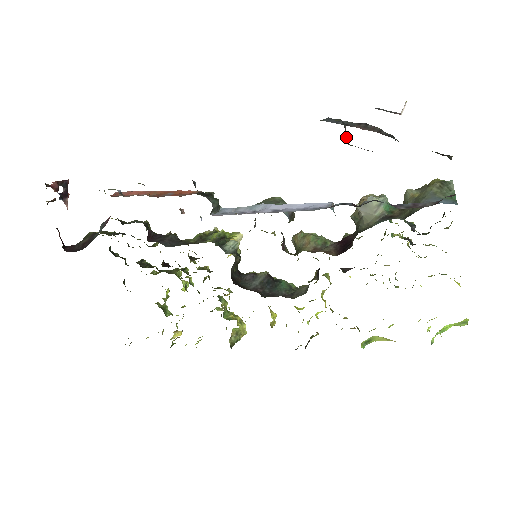
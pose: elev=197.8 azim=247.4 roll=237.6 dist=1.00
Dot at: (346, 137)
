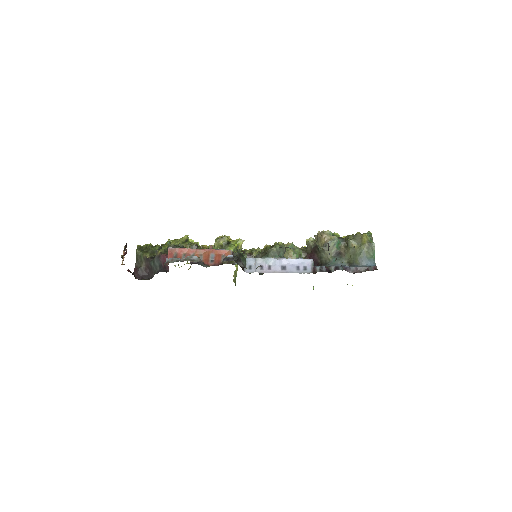
Dot at: (328, 247)
